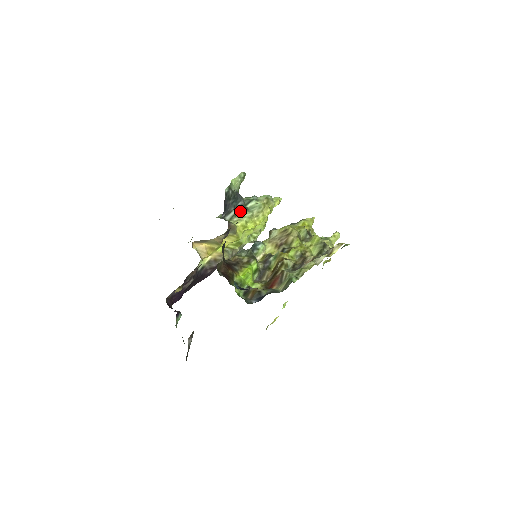
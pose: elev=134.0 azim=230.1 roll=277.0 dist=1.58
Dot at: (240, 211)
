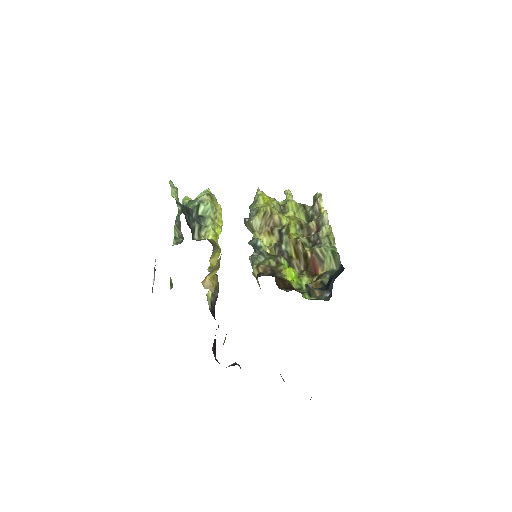
Dot at: (199, 223)
